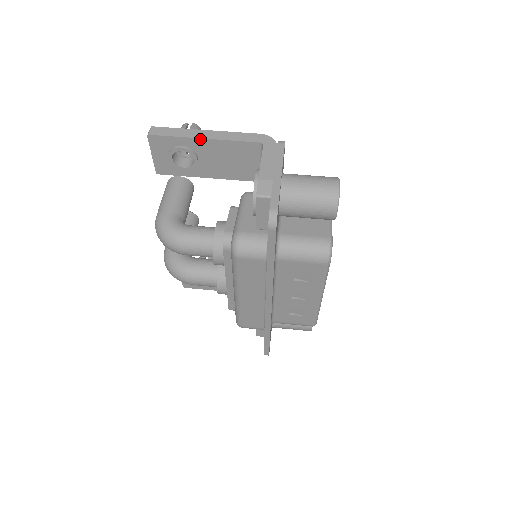
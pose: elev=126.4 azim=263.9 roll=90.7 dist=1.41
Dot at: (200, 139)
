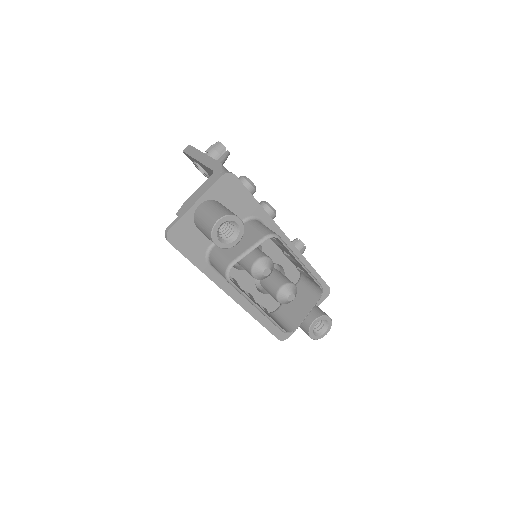
Dot at: (196, 160)
